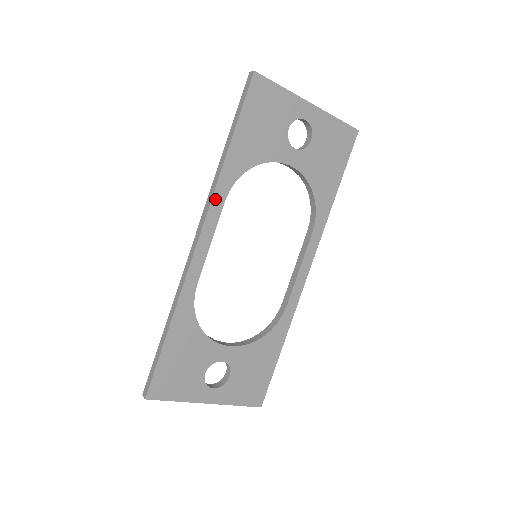
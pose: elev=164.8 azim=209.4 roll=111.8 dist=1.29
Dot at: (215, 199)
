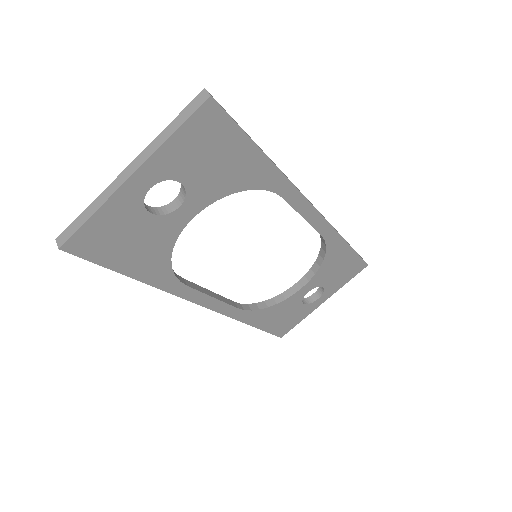
Dot at: (180, 294)
